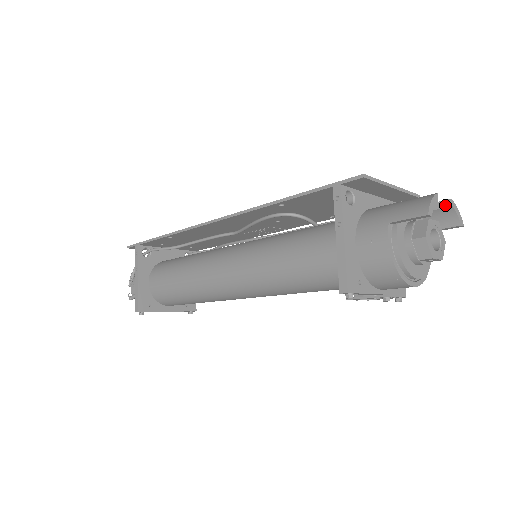
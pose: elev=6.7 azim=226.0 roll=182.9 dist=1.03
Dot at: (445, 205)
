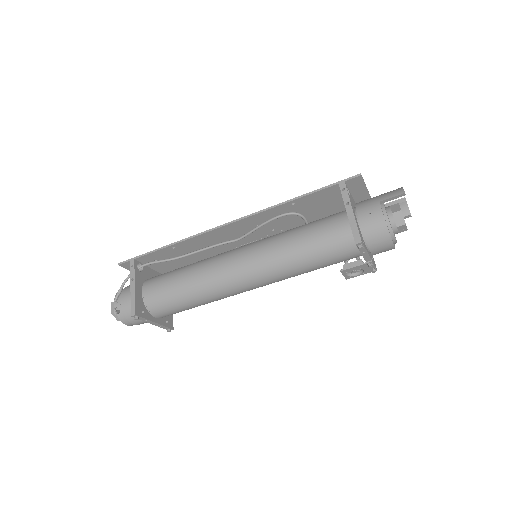
Dot at: (402, 201)
